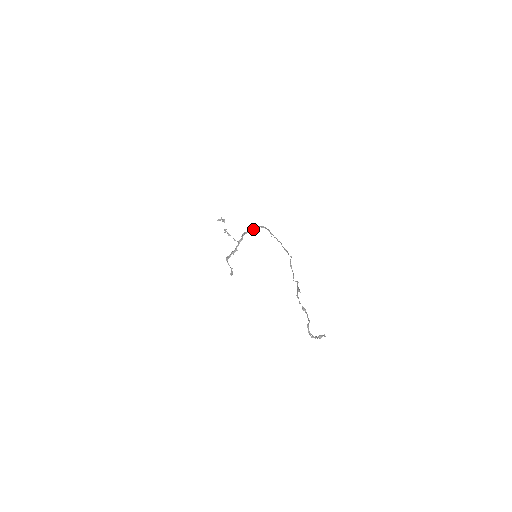
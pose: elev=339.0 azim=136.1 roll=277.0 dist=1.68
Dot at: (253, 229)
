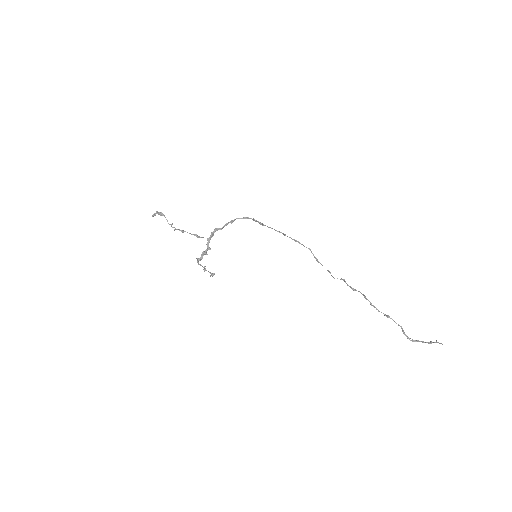
Dot at: occluded
